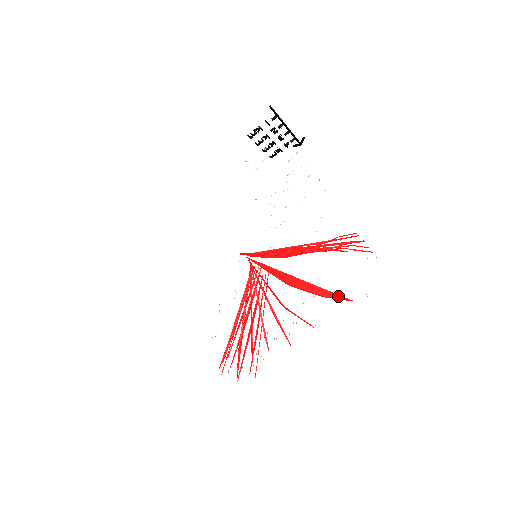
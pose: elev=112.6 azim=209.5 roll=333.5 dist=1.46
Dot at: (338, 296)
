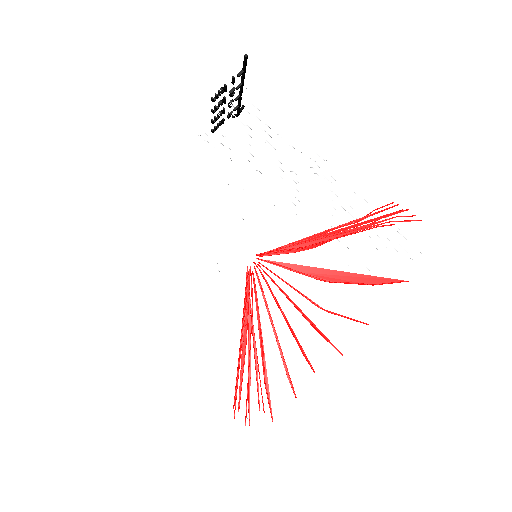
Dot at: (389, 280)
